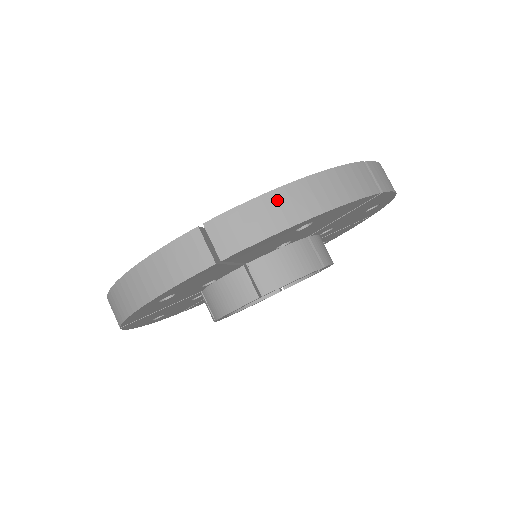
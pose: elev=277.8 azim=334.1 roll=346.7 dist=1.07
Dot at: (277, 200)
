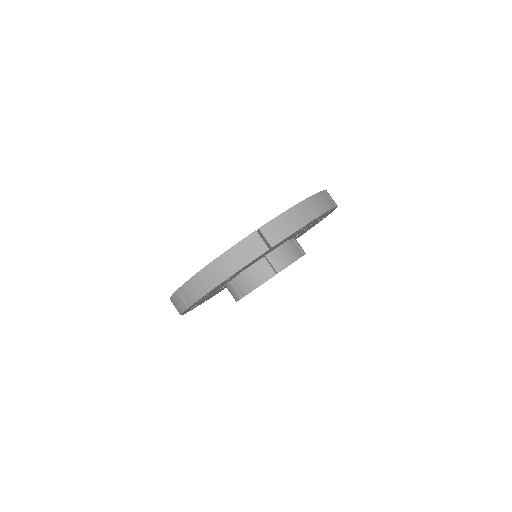
Dot at: (295, 212)
